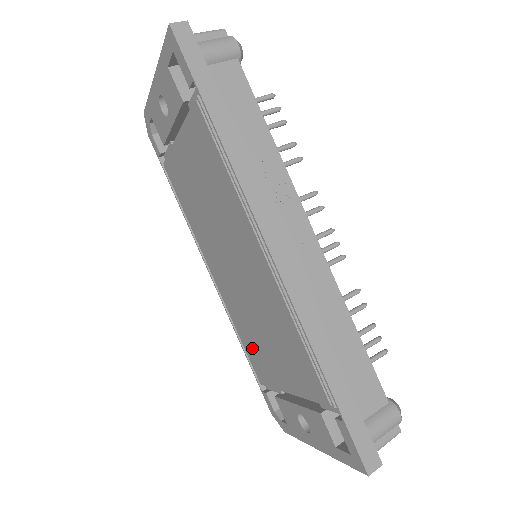
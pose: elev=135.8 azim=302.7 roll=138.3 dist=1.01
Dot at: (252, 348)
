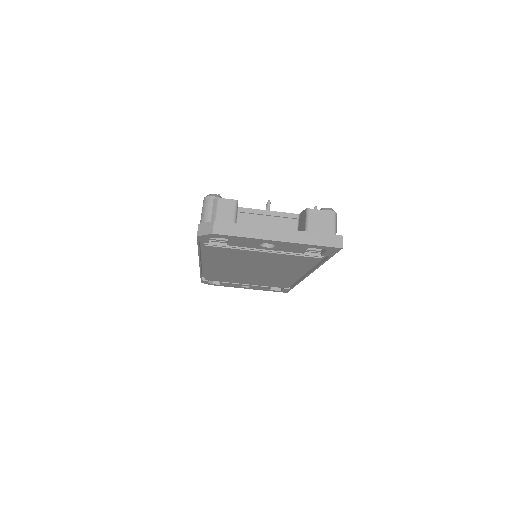
Dot at: occluded
